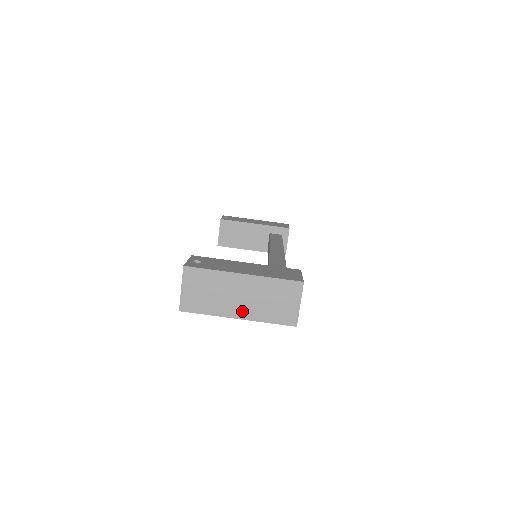
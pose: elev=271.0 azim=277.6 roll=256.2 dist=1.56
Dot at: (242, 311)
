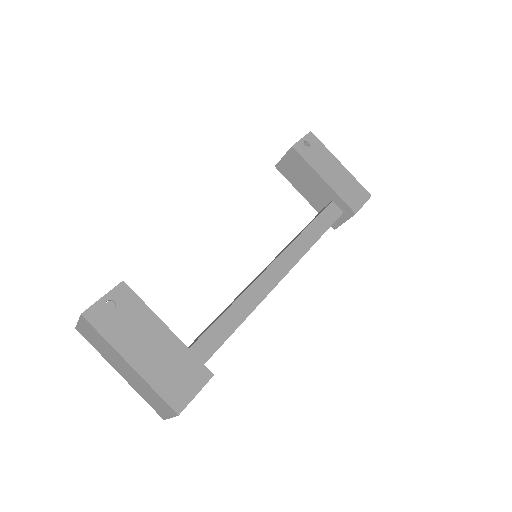
Dot at: (124, 375)
